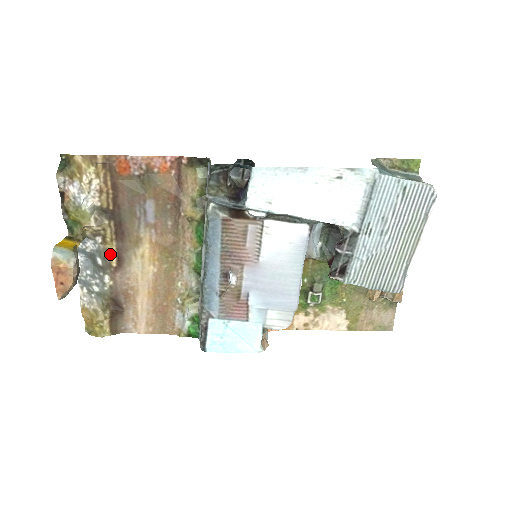
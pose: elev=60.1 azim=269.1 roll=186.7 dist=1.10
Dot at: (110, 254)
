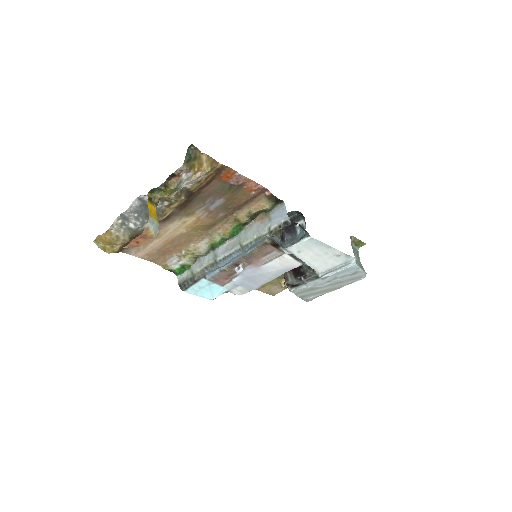
Dot at: (165, 214)
